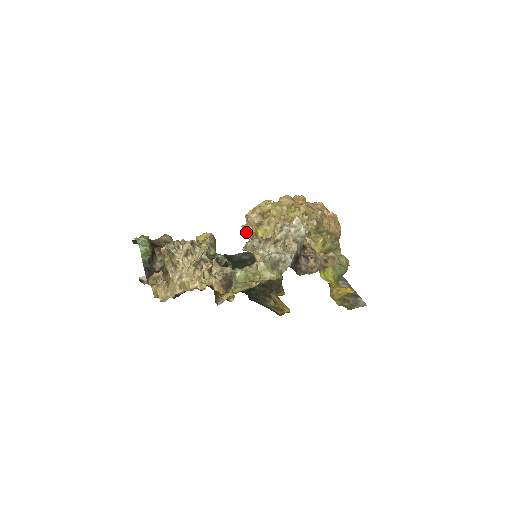
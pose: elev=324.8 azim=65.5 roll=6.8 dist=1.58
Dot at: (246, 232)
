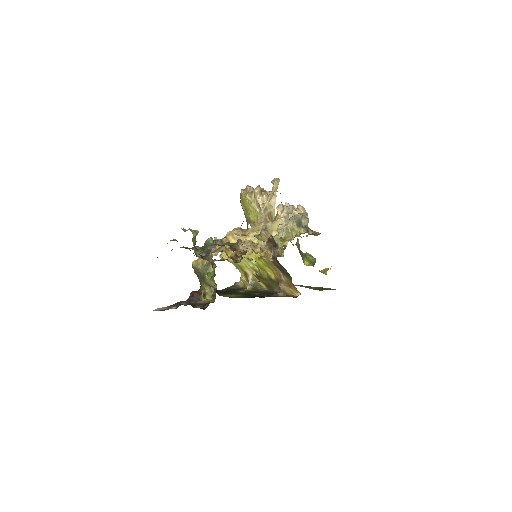
Dot at: (226, 258)
